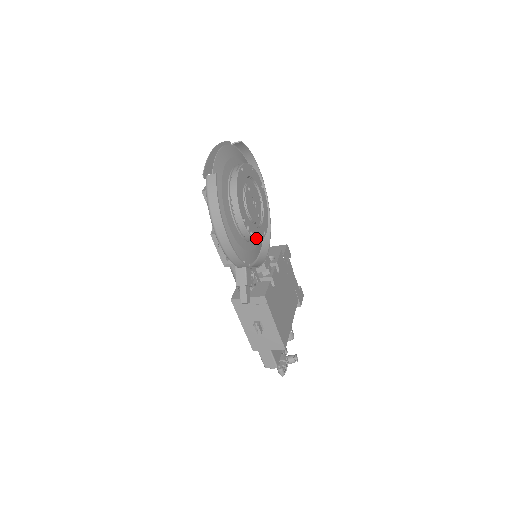
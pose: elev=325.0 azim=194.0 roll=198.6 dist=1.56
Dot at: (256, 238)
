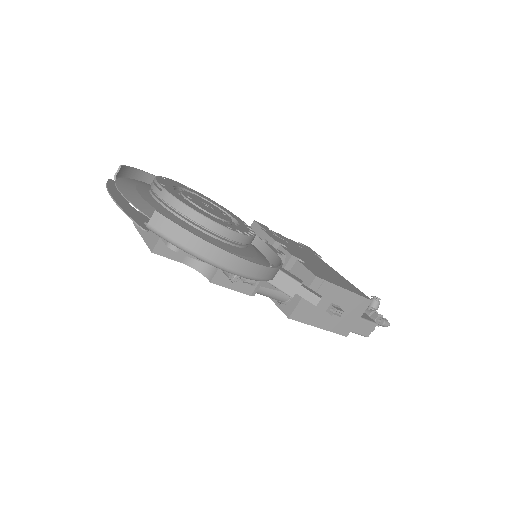
Dot at: (251, 234)
